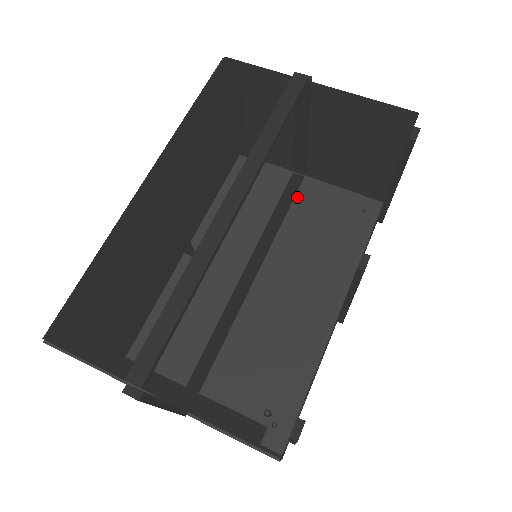
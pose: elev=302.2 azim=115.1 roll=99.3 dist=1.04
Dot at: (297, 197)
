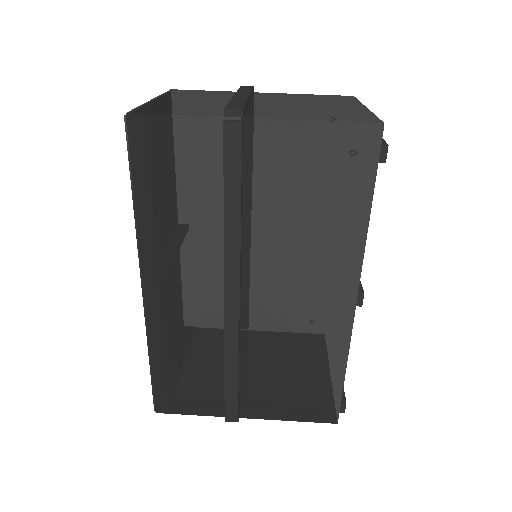
Dot at: (285, 265)
